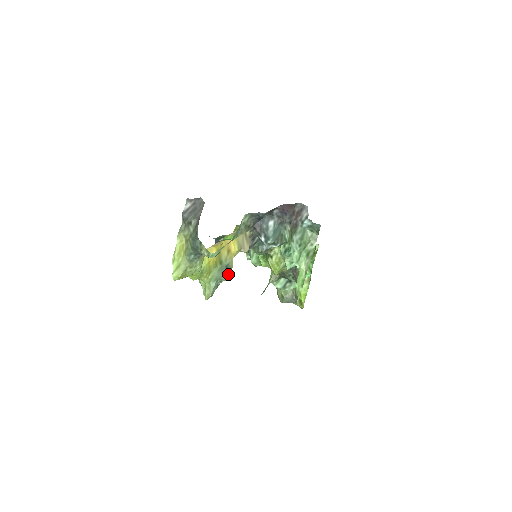
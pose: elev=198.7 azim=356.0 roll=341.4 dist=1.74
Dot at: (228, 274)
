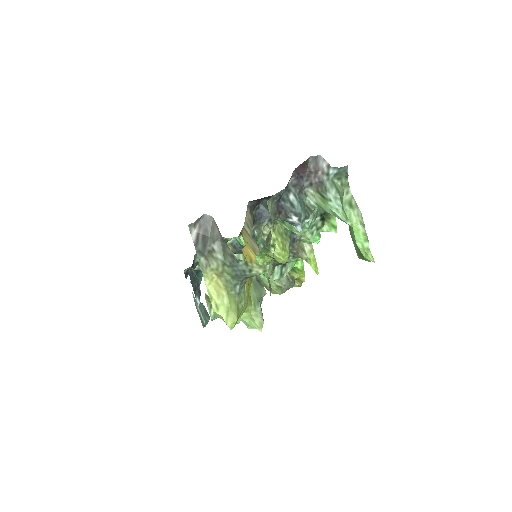
Dot at: (263, 287)
